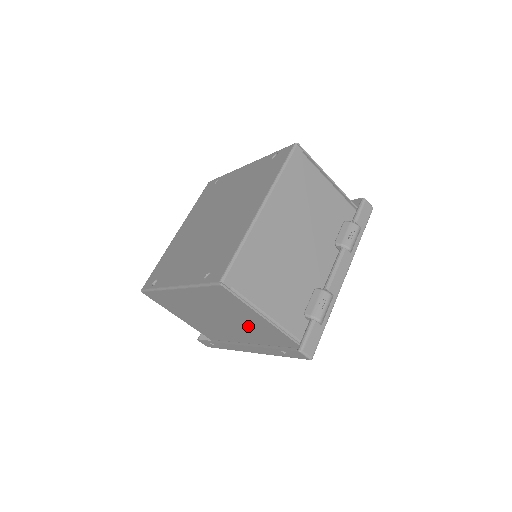
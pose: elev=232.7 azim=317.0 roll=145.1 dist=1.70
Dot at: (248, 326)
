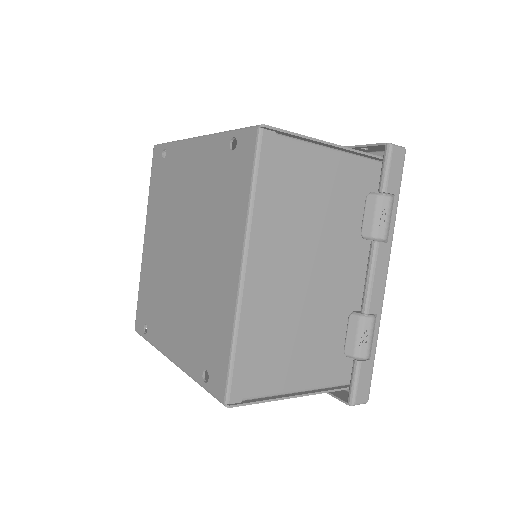
Dot at: occluded
